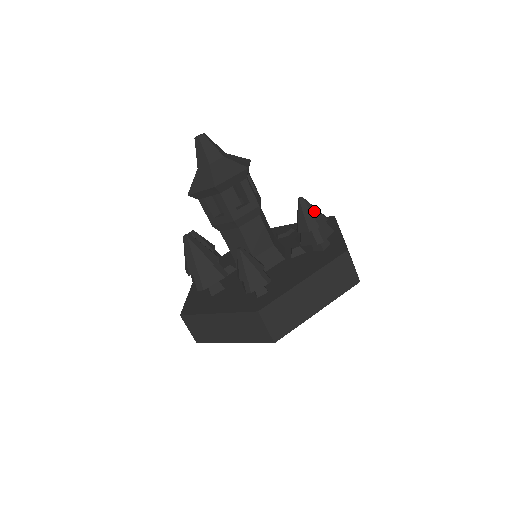
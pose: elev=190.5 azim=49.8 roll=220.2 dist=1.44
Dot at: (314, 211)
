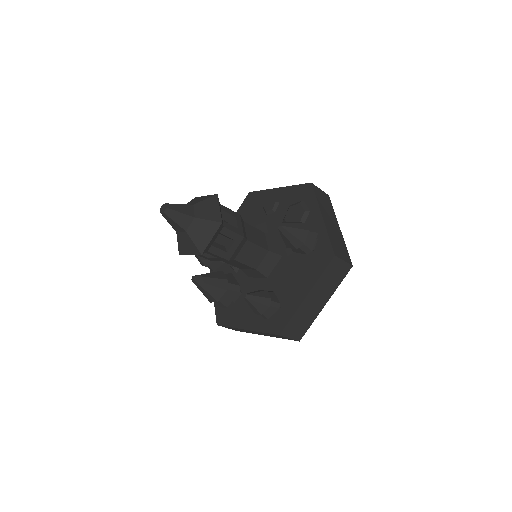
Dot at: (295, 232)
